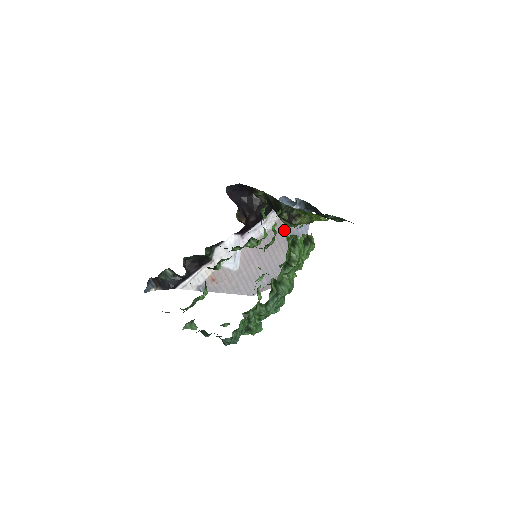
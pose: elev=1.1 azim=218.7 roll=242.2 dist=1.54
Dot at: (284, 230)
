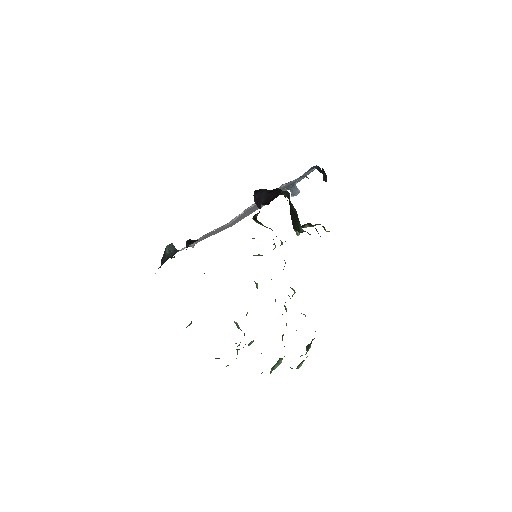
Dot at: occluded
